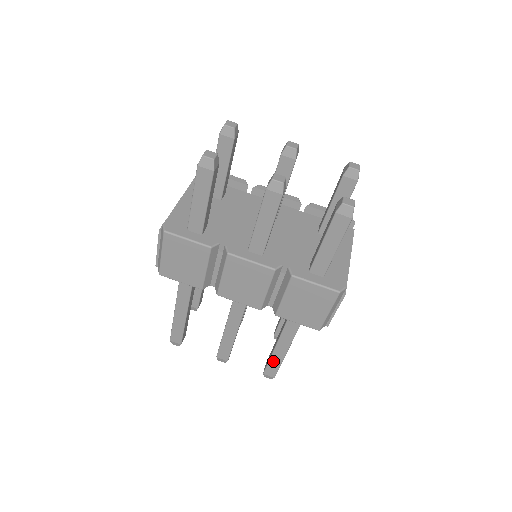
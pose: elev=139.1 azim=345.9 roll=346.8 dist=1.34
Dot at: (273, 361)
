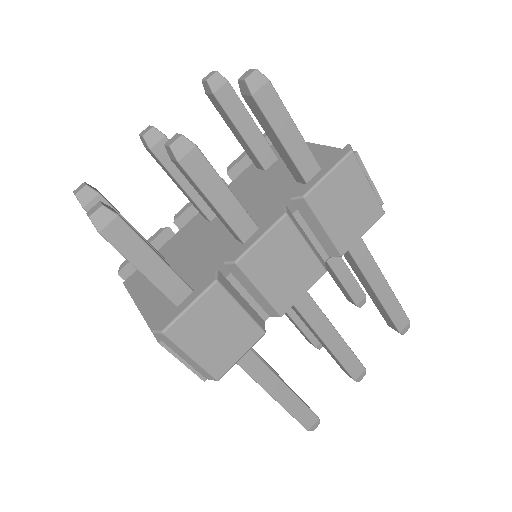
Dot at: (391, 309)
